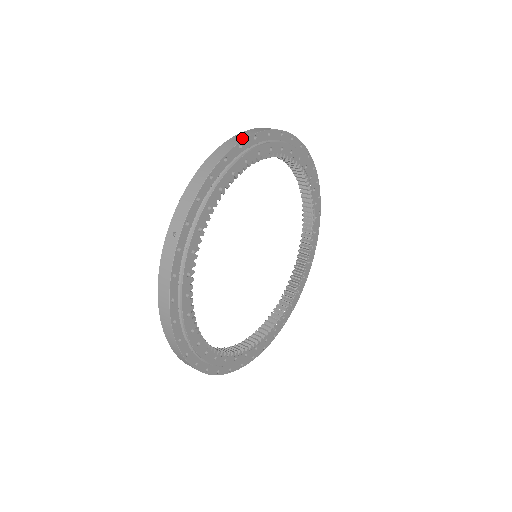
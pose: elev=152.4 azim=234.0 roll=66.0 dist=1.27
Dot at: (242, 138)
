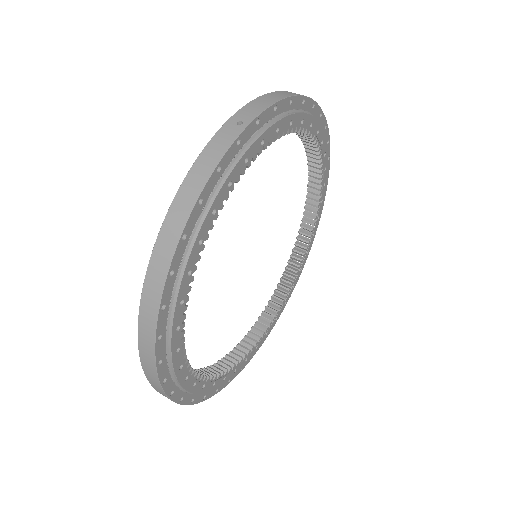
Dot at: (315, 102)
